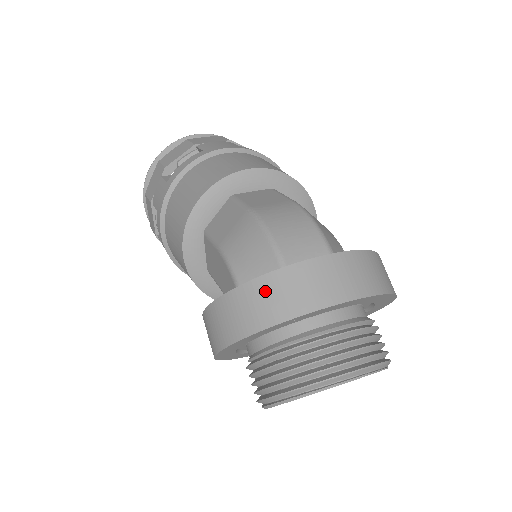
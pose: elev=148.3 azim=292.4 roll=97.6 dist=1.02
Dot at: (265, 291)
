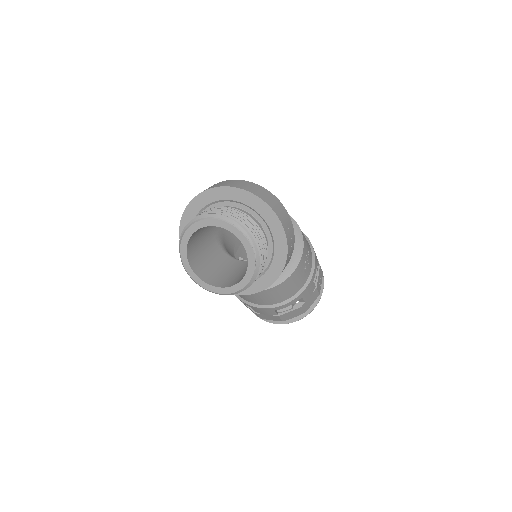
Dot at: occluded
